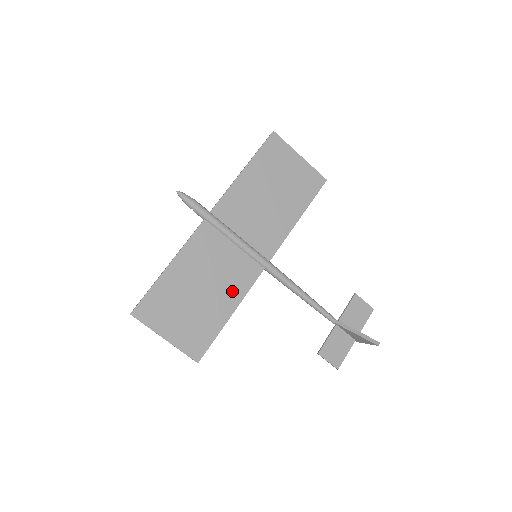
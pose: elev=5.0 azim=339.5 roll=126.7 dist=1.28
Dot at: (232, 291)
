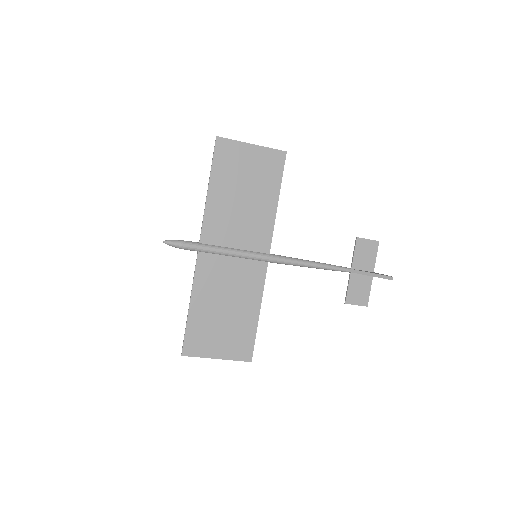
Dot at: (250, 295)
